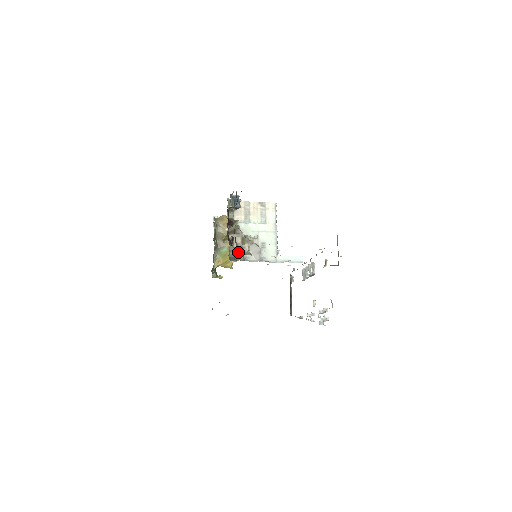
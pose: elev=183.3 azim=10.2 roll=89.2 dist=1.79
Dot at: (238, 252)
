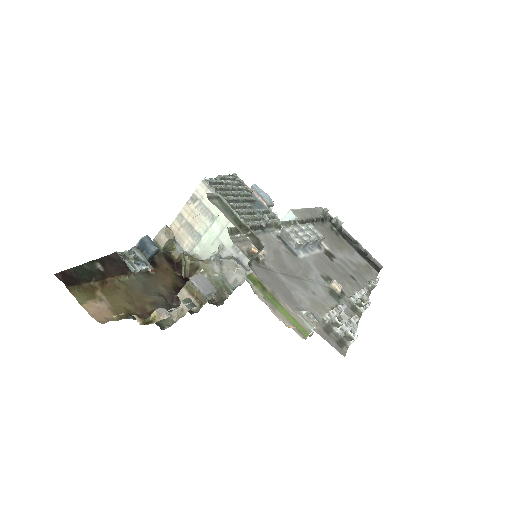
Dot at: (196, 309)
